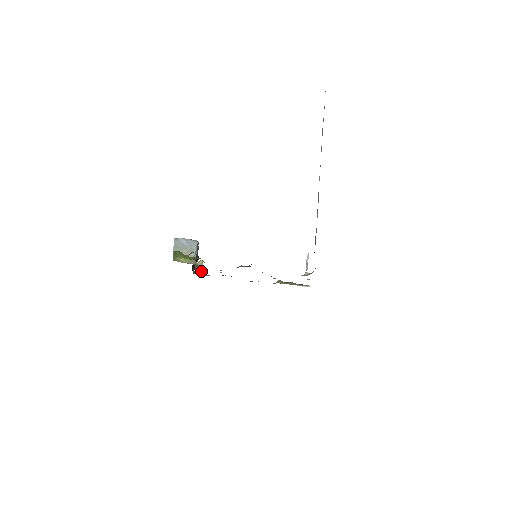
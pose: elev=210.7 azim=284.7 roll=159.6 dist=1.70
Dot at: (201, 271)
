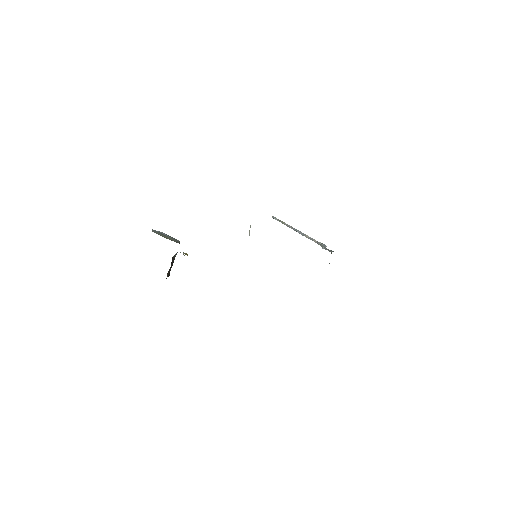
Dot at: occluded
